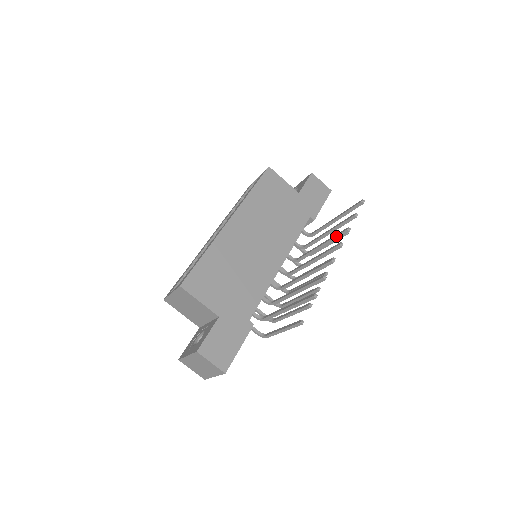
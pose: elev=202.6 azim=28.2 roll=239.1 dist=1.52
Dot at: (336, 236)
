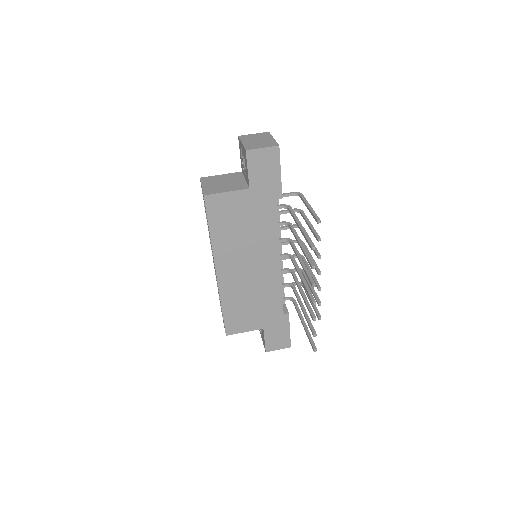
Dot at: occluded
